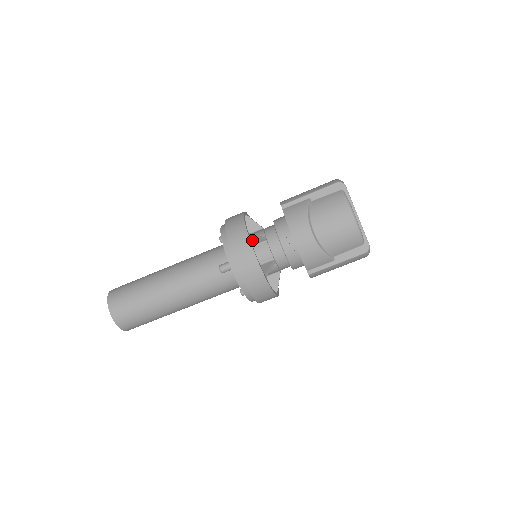
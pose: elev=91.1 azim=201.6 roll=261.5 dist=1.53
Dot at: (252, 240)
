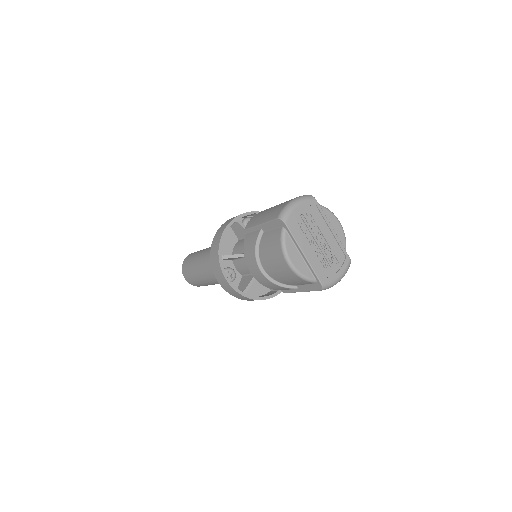
Dot at: (231, 258)
